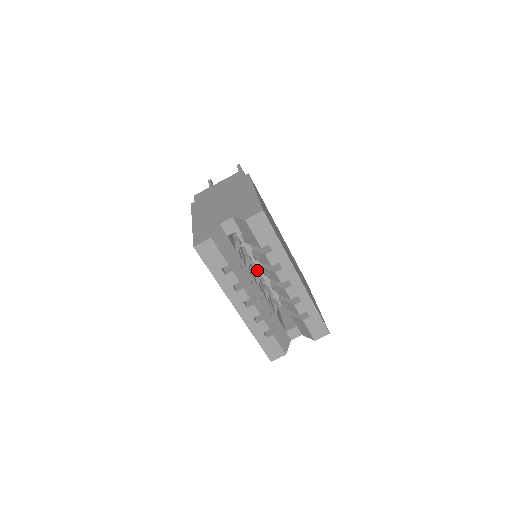
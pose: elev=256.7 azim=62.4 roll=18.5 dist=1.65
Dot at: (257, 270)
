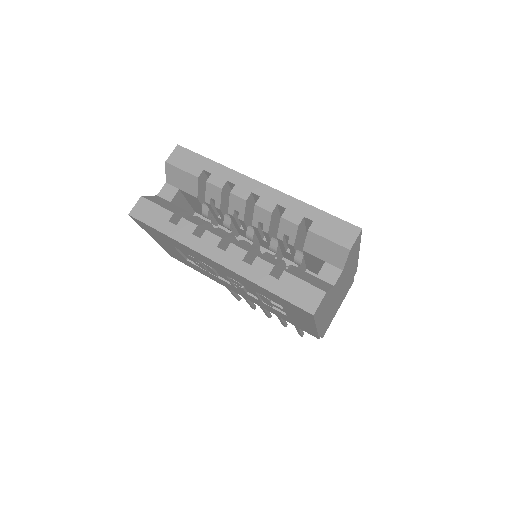
Dot at: occluded
